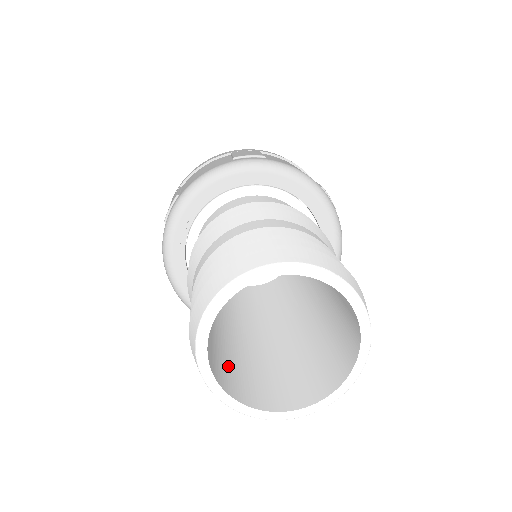
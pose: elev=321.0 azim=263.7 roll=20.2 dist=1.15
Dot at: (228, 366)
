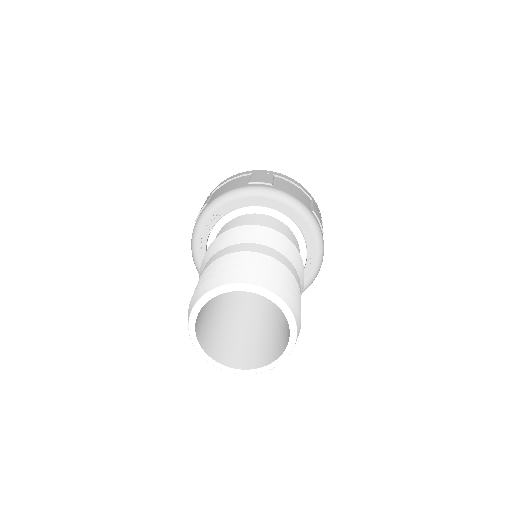
Dot at: (213, 335)
